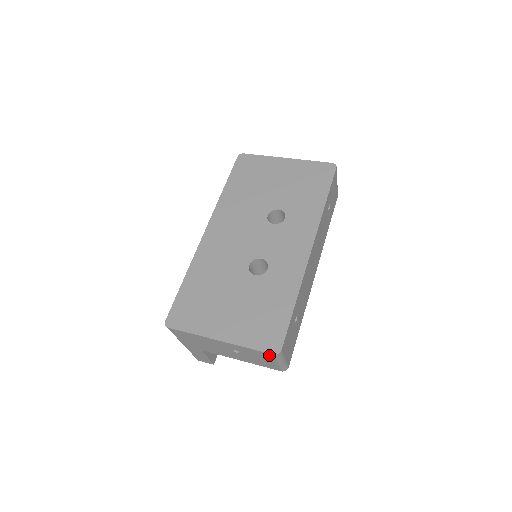
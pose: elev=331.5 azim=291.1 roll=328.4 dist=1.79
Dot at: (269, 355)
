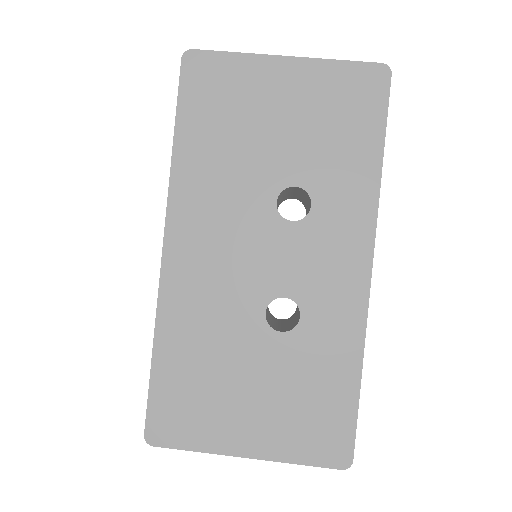
Dot at: (331, 464)
